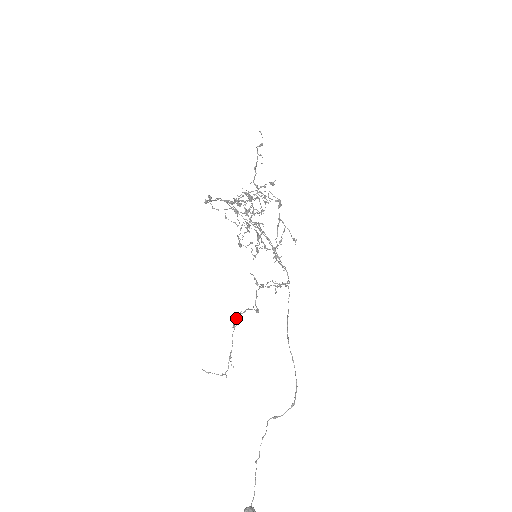
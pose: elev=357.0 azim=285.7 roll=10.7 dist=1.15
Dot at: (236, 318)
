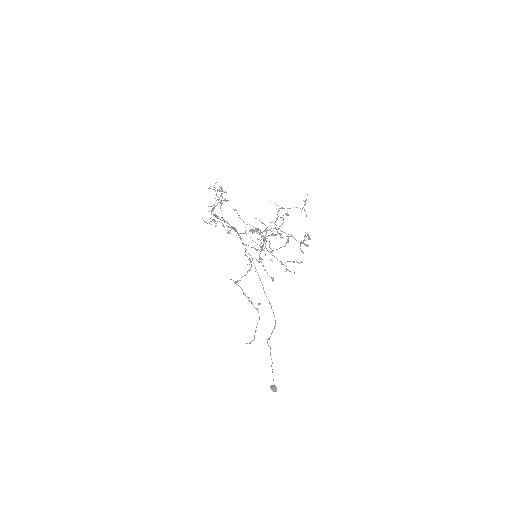
Dot at: (251, 302)
